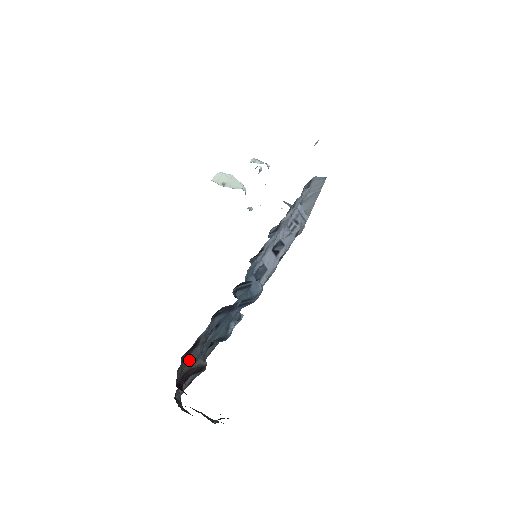
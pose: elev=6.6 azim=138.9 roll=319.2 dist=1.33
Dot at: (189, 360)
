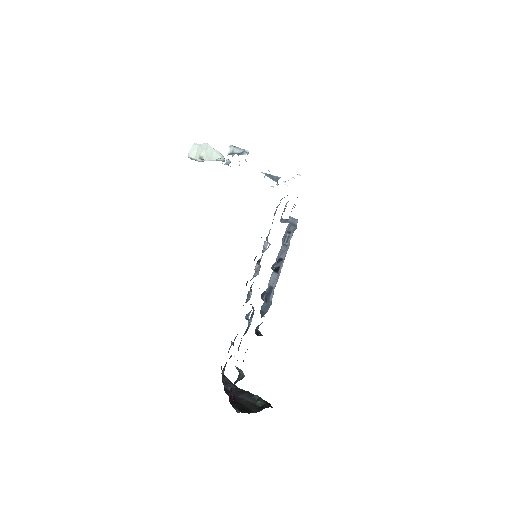
Dot at: occluded
